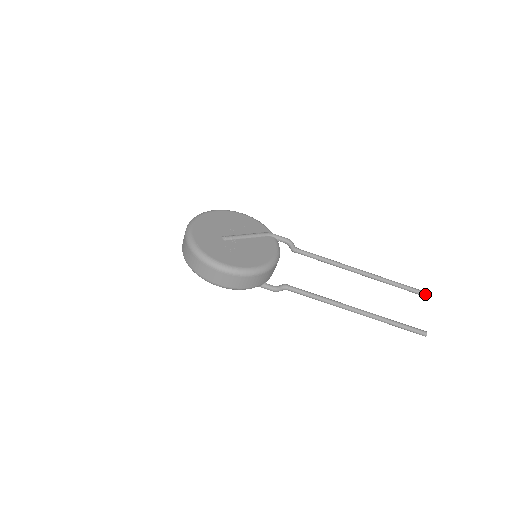
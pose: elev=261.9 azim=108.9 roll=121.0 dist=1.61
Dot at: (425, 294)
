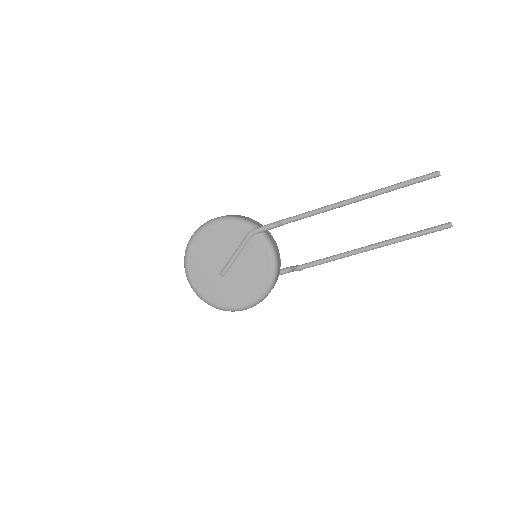
Dot at: occluded
